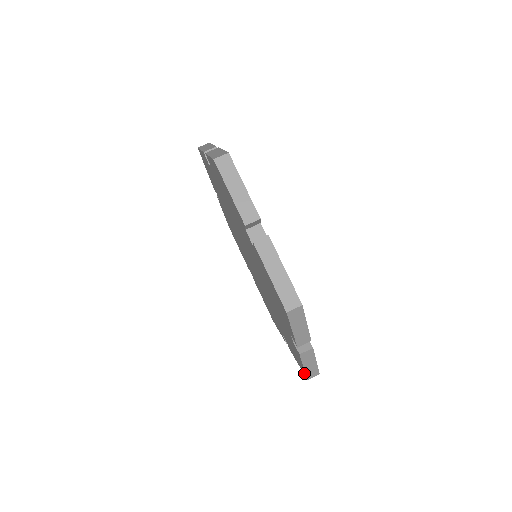
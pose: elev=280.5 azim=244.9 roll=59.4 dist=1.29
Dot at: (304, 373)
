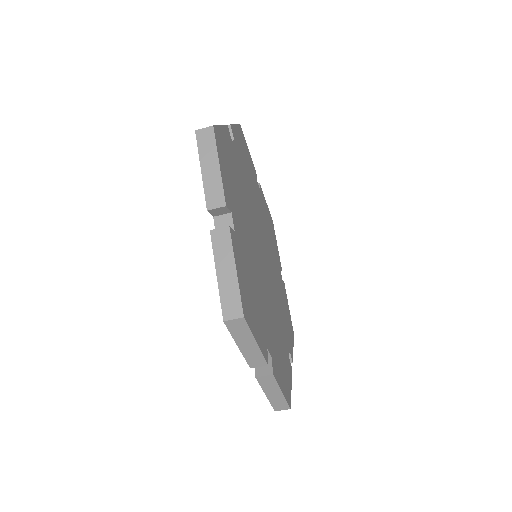
Dot at: occluded
